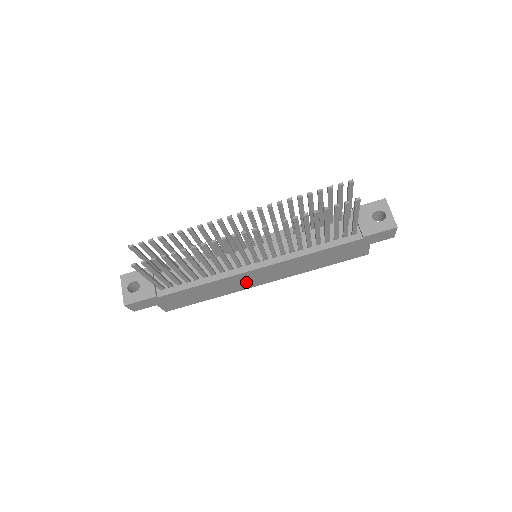
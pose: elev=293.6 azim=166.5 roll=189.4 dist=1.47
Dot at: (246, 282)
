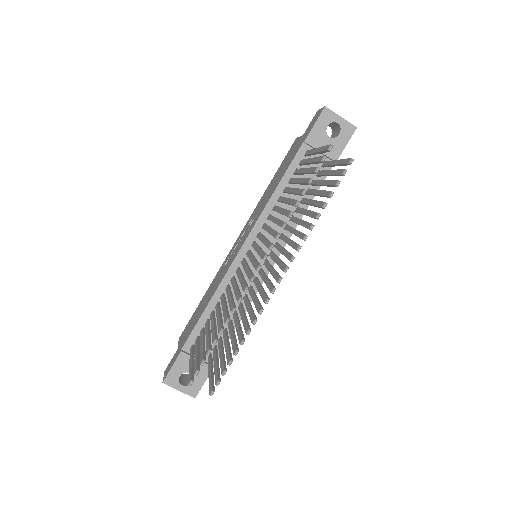
Dot at: occluded
